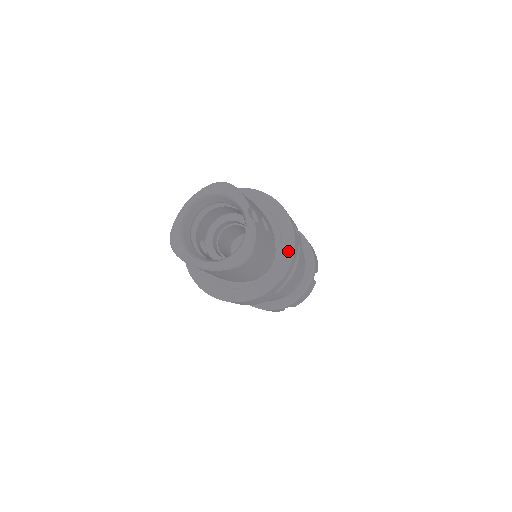
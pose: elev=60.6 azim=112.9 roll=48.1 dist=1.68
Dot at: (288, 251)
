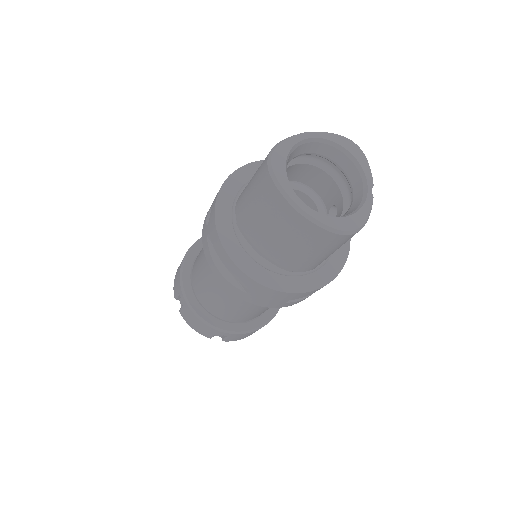
Dot at: (336, 265)
